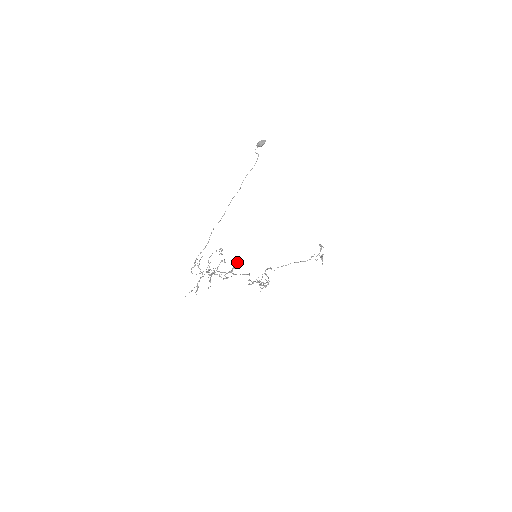
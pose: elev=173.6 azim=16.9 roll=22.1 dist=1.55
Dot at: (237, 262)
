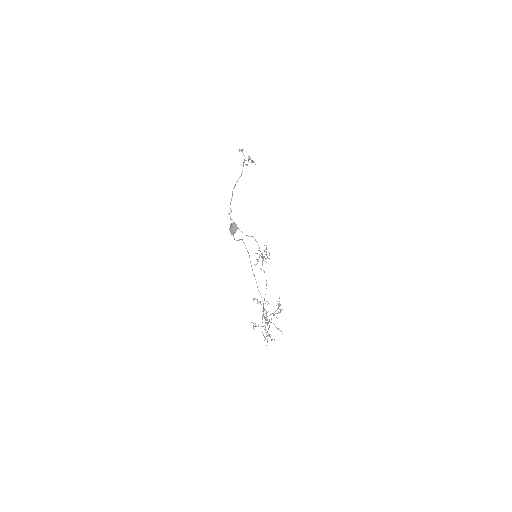
Dot at: (279, 298)
